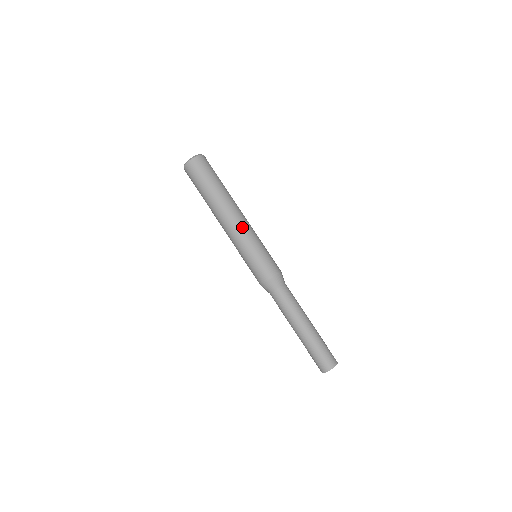
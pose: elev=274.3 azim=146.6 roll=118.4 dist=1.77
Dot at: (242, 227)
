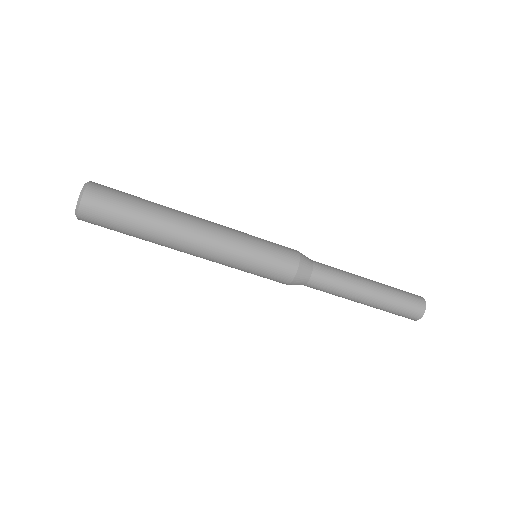
Dot at: (215, 246)
